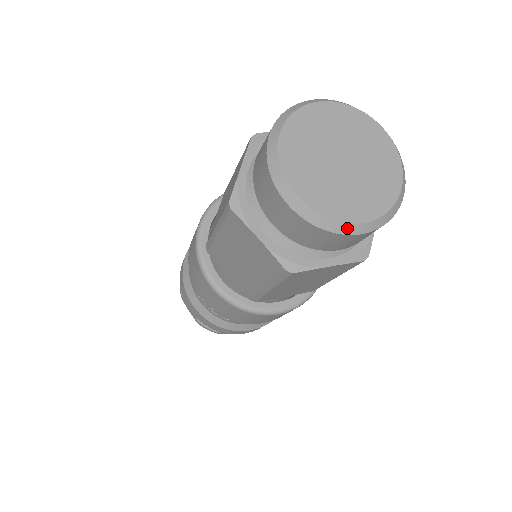
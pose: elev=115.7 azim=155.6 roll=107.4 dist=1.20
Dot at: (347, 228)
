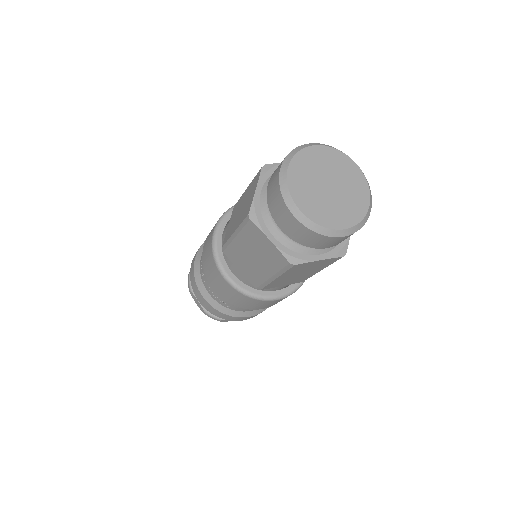
Dot at: (368, 214)
